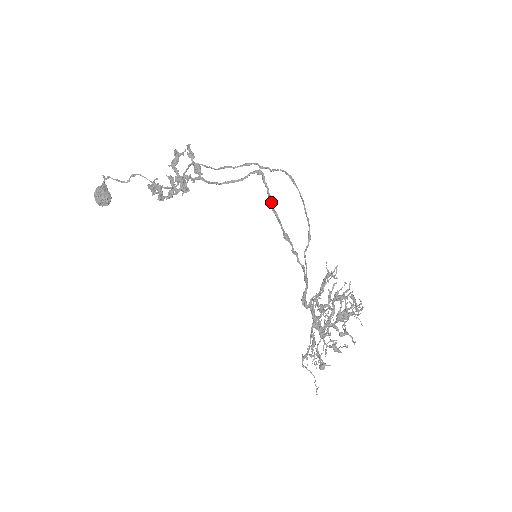
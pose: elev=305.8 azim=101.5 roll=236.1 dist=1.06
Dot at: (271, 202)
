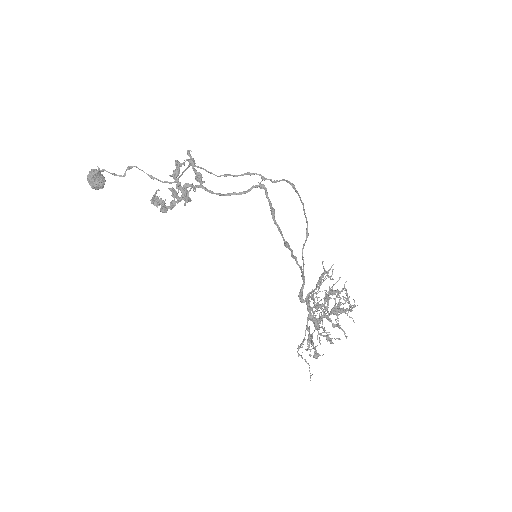
Dot at: (273, 215)
